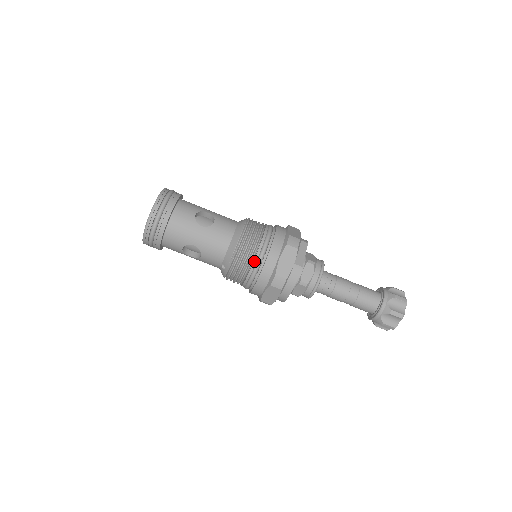
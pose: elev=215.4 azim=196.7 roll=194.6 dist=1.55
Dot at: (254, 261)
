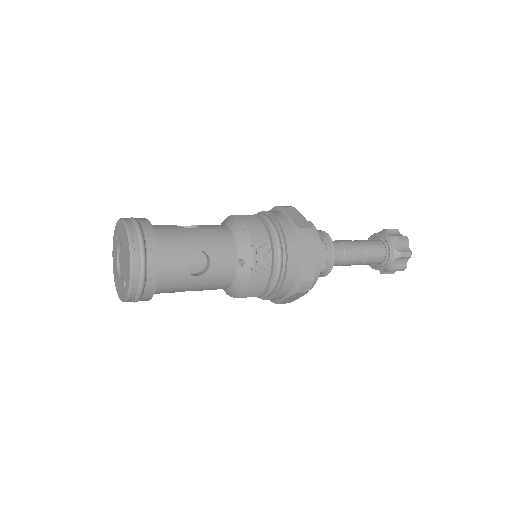
Dot at: (270, 231)
